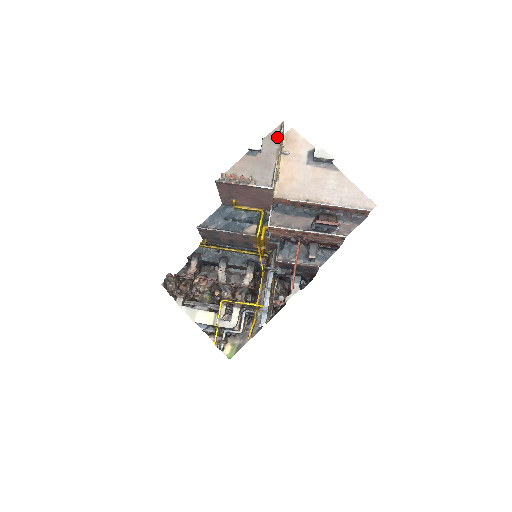
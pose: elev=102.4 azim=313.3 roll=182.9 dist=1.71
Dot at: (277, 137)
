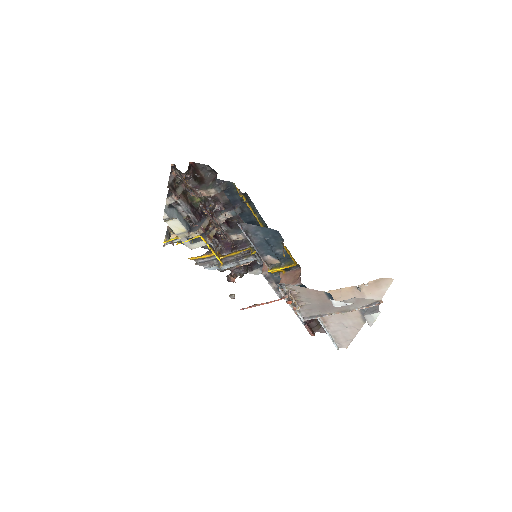
Dot at: (362, 305)
